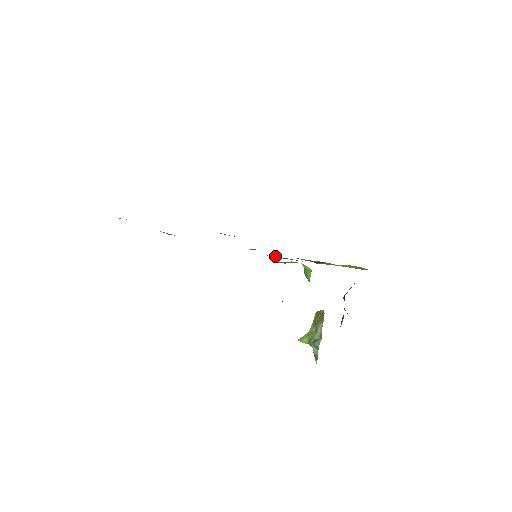
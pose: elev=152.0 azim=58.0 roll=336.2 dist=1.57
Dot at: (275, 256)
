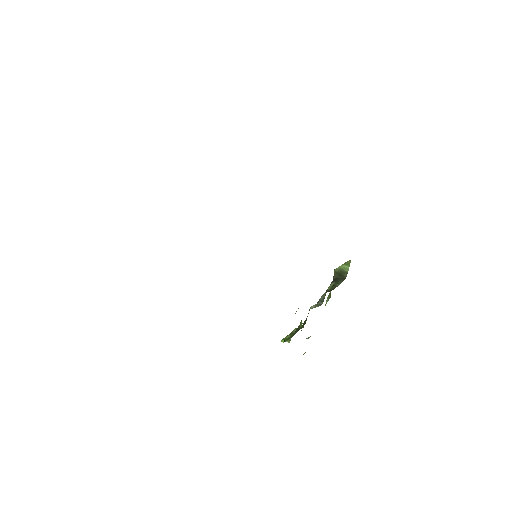
Dot at: occluded
